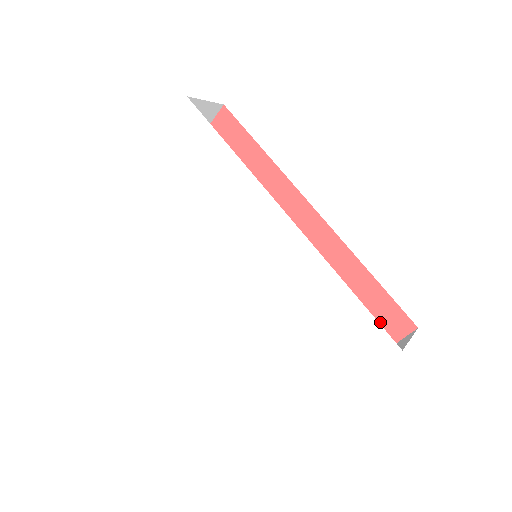
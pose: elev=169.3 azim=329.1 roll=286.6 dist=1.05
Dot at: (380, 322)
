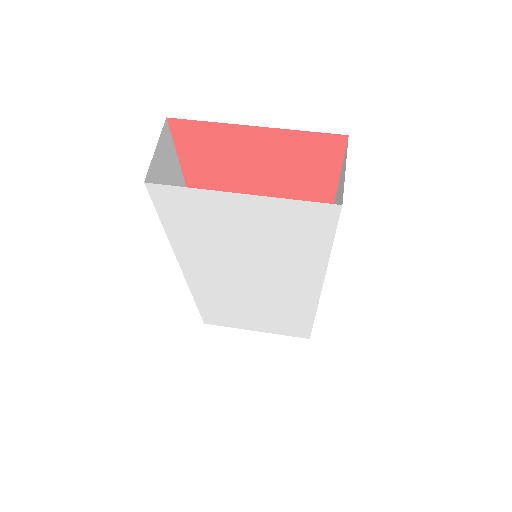
Dot at: occluded
